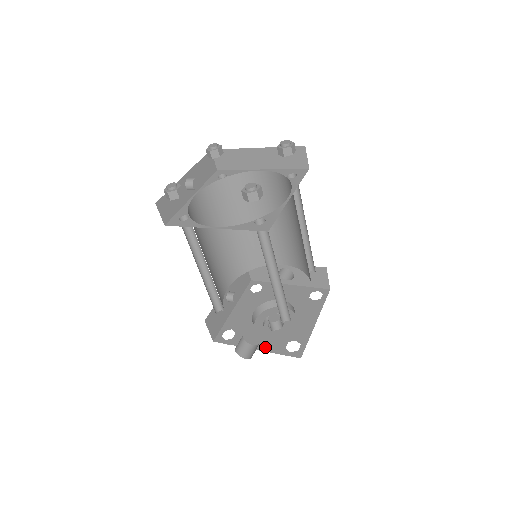
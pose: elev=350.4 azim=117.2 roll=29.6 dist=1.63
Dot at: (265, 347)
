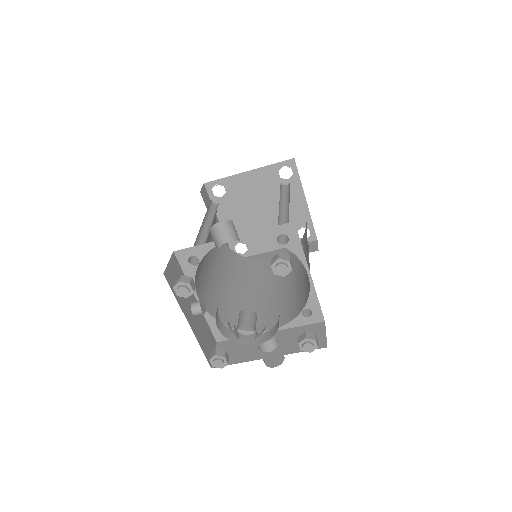
Dot at: occluded
